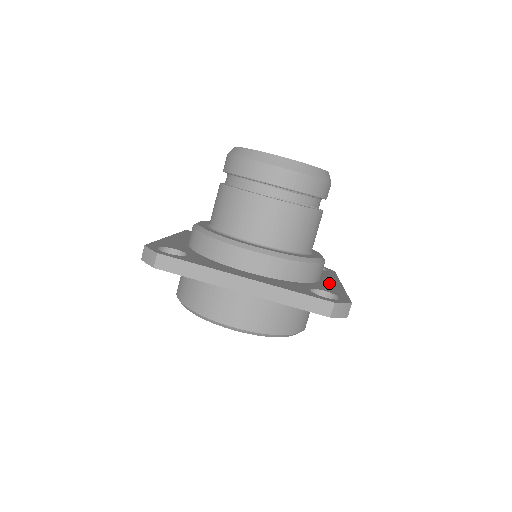
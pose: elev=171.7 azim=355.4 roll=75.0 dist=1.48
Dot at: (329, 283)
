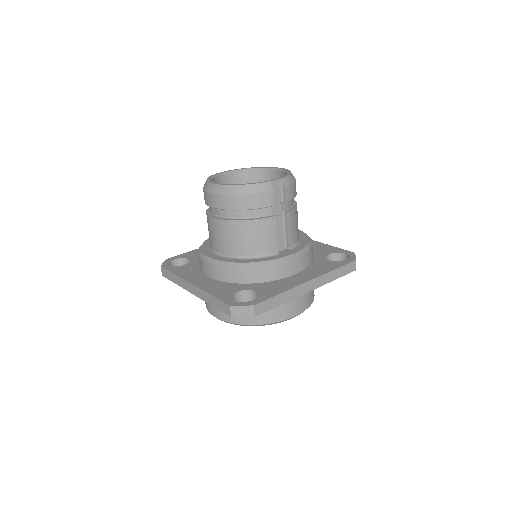
Dot at: (291, 280)
